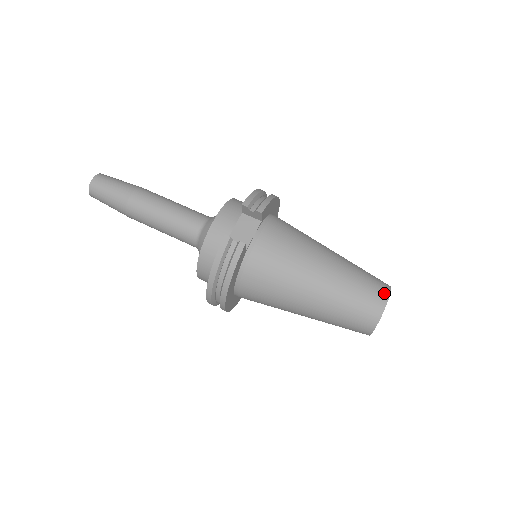
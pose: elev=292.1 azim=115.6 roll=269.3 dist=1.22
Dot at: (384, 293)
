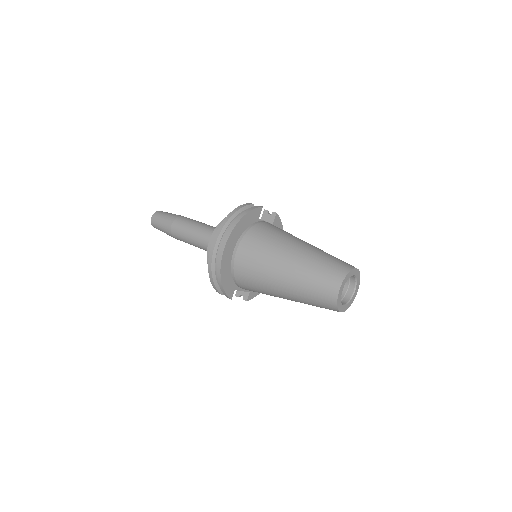
Dot at: occluded
